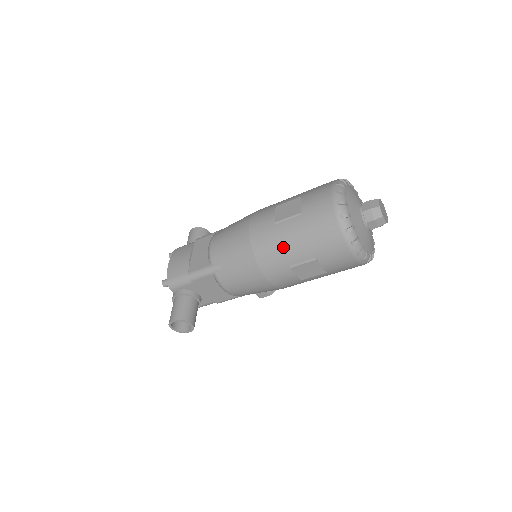
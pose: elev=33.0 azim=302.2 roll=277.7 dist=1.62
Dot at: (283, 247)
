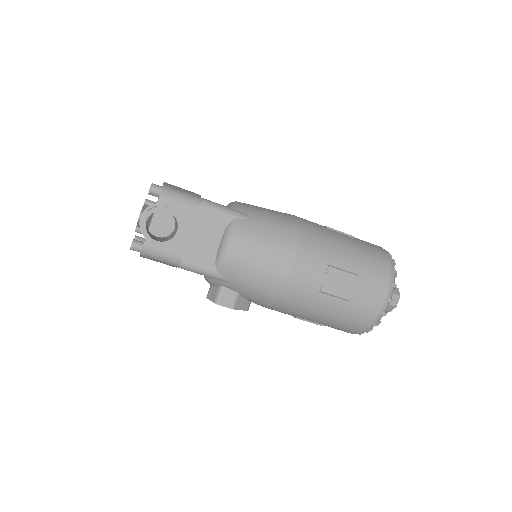
Dot at: (333, 244)
